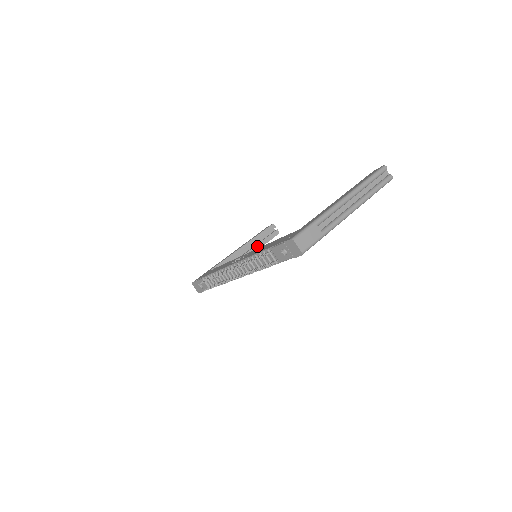
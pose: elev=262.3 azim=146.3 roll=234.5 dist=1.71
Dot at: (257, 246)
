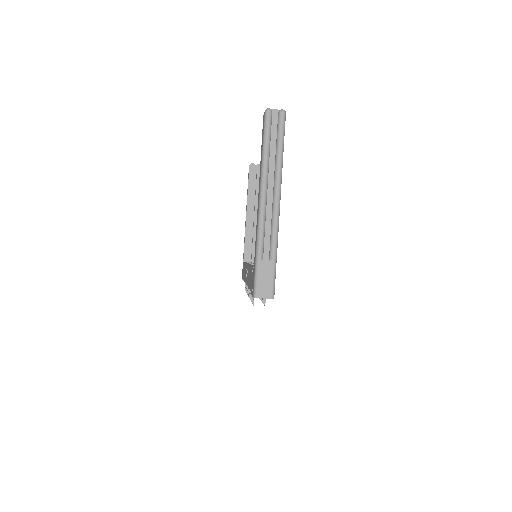
Dot at: (257, 199)
